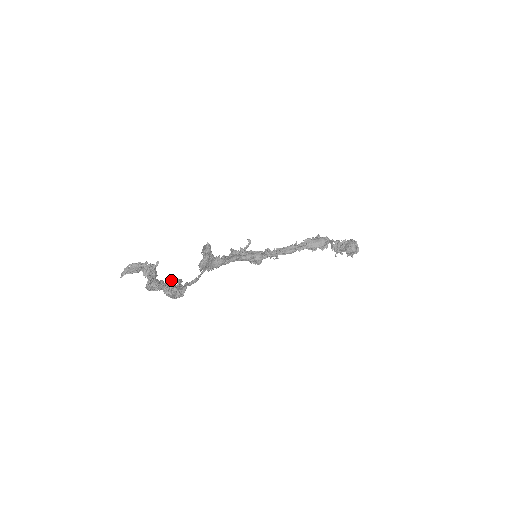
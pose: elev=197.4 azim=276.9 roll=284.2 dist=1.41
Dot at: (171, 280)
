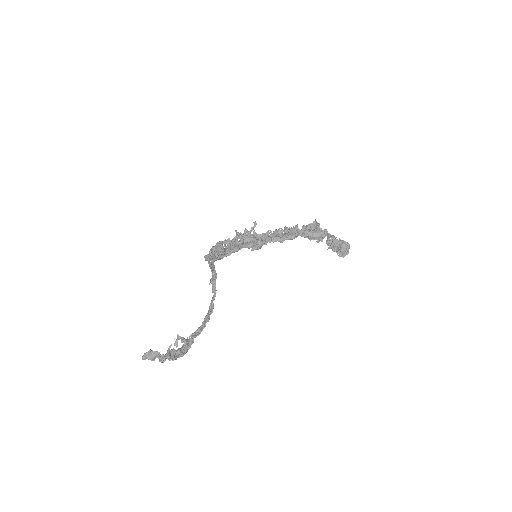
Dot at: occluded
